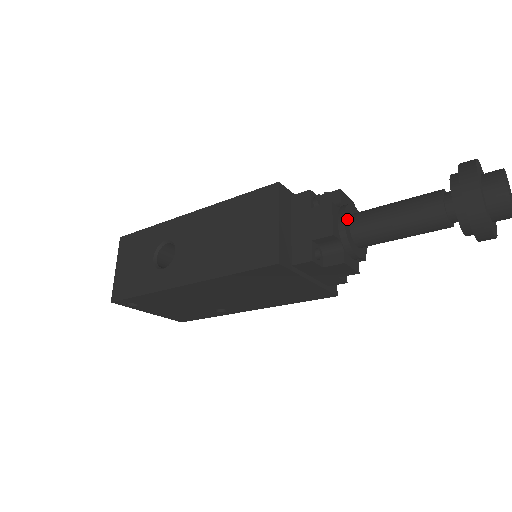
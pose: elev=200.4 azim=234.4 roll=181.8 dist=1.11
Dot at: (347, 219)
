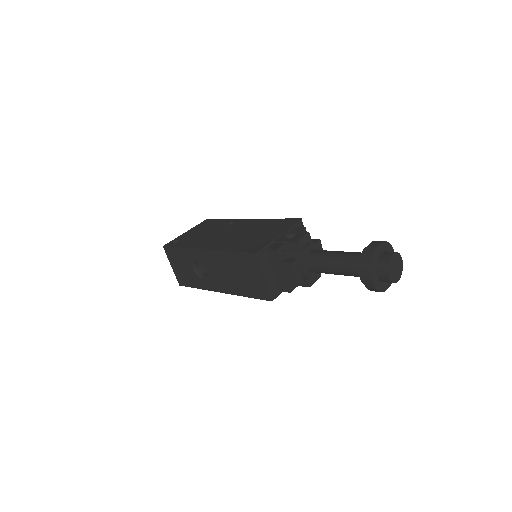
Dot at: (305, 265)
